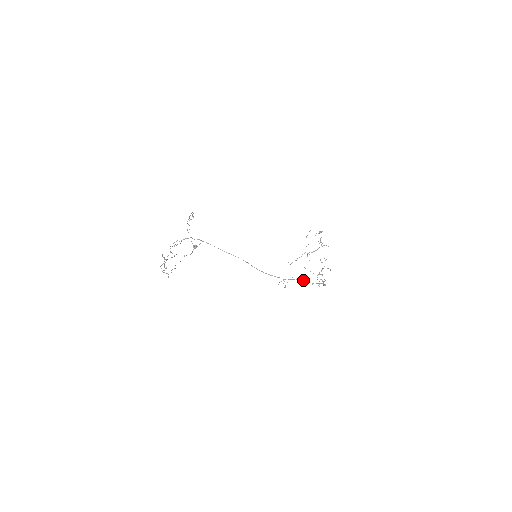
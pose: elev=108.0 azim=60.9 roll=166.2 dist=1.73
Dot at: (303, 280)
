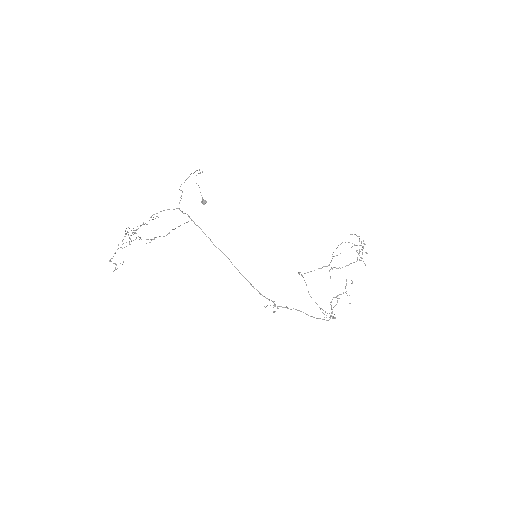
Dot at: (301, 311)
